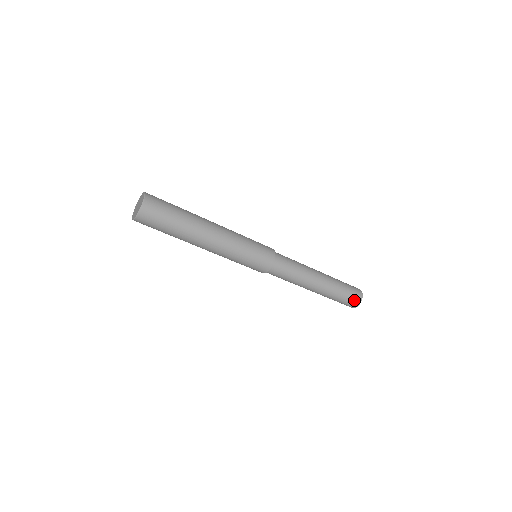
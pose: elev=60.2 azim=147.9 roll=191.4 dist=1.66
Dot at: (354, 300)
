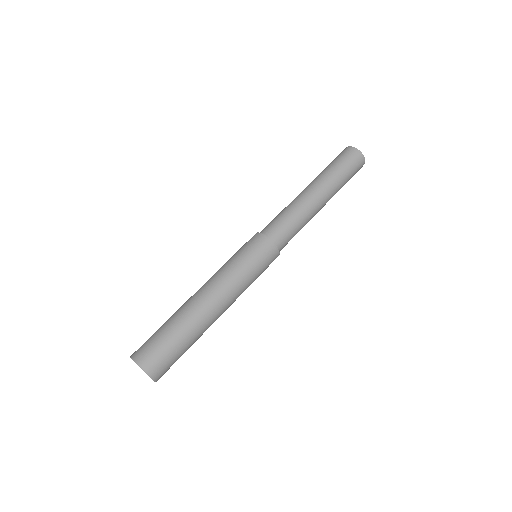
Dot at: (358, 167)
